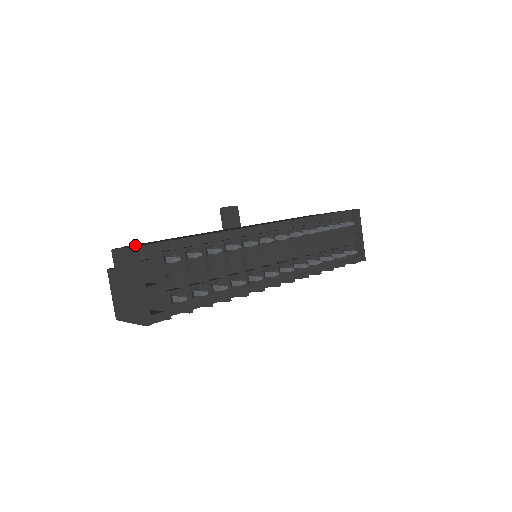
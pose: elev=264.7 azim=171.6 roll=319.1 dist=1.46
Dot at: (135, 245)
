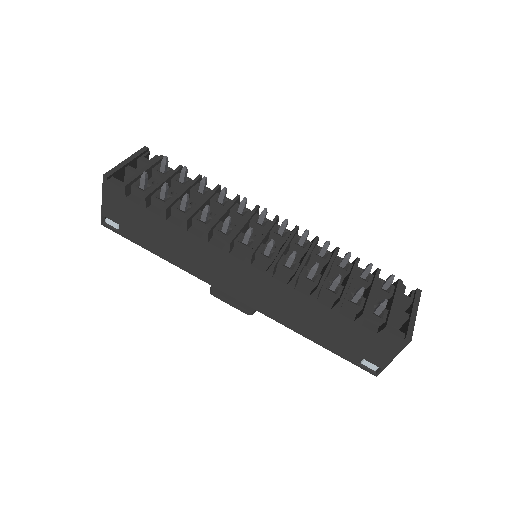
Dot at: occluded
